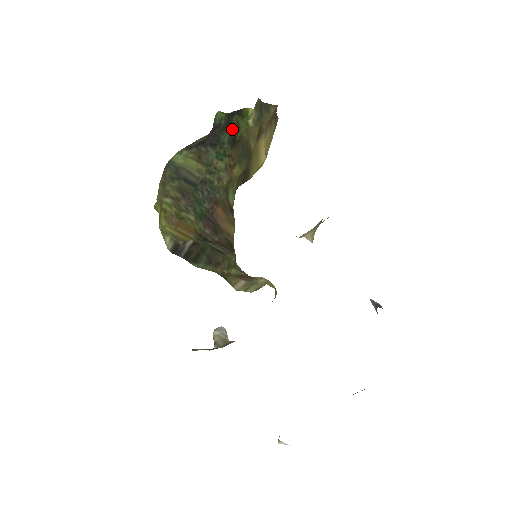
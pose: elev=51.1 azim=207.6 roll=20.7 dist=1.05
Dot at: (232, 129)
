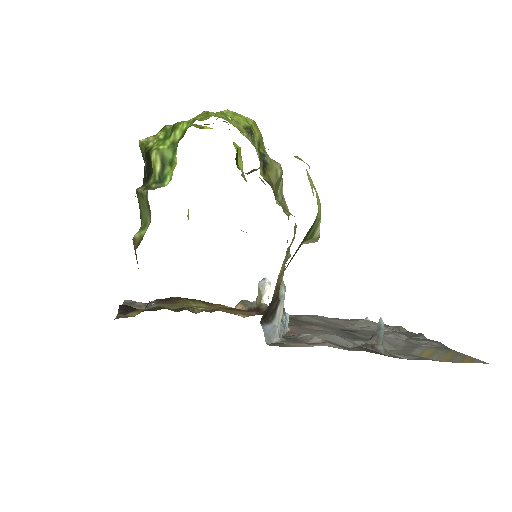
Dot at: (140, 209)
